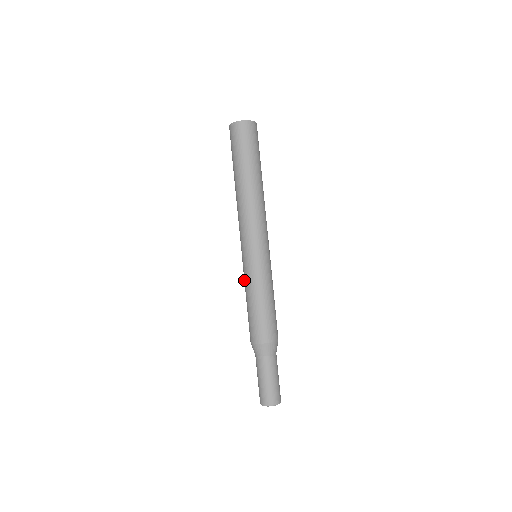
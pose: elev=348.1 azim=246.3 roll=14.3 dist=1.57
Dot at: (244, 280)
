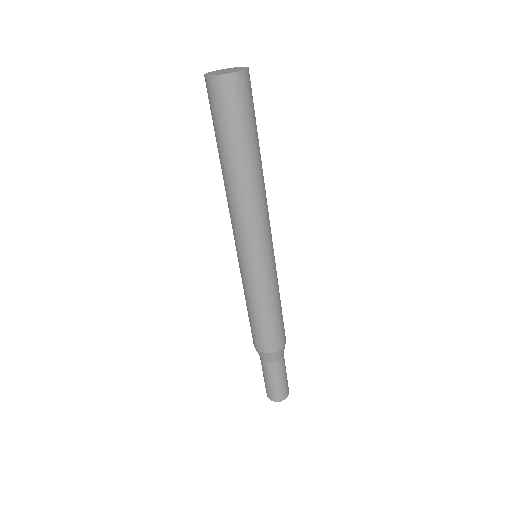
Dot at: occluded
